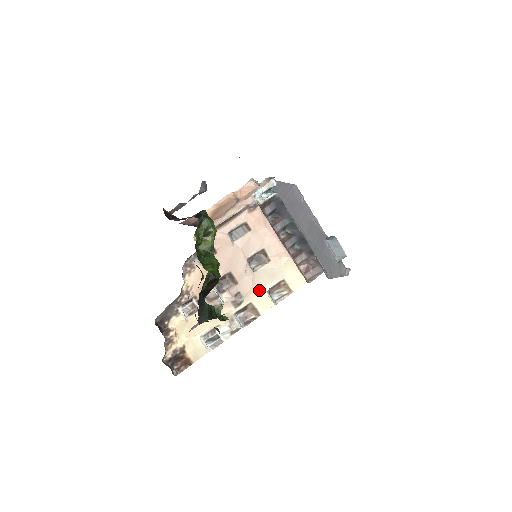
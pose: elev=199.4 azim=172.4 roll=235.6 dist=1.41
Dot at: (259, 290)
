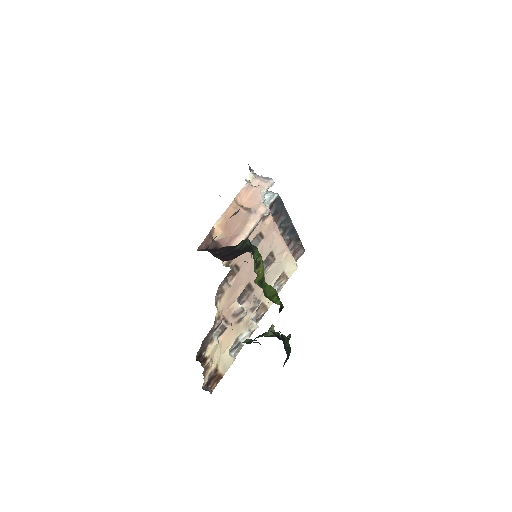
Dot at: occluded
